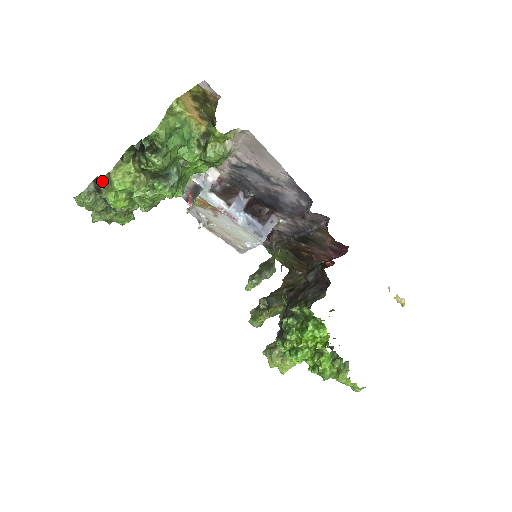
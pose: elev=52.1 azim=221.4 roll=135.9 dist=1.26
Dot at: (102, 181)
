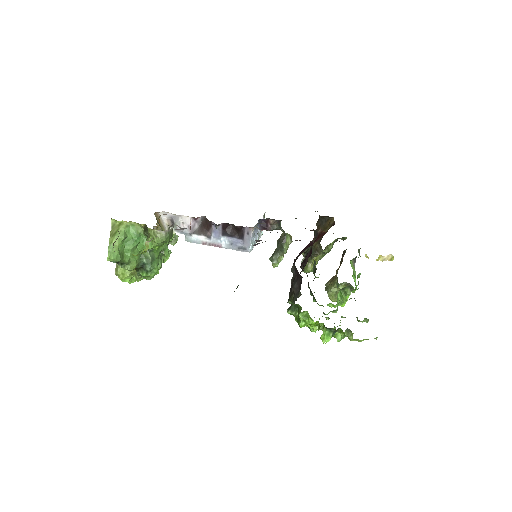
Dot at: occluded
